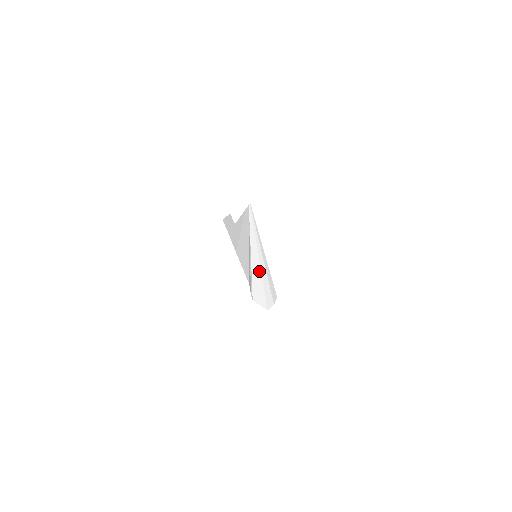
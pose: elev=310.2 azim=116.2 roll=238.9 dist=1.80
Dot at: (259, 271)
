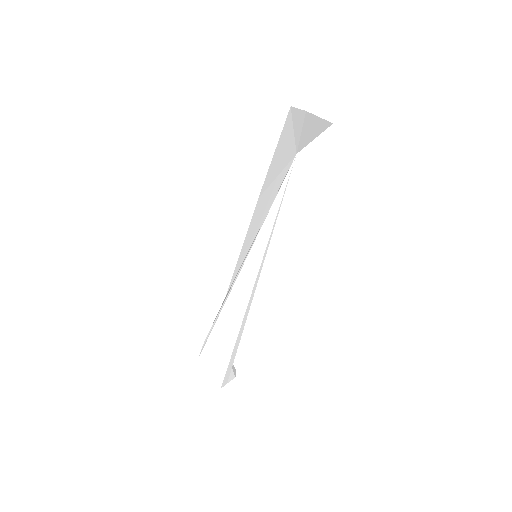
Dot at: (243, 292)
